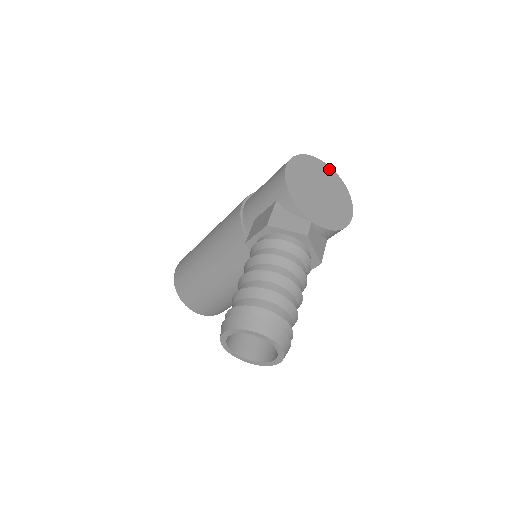
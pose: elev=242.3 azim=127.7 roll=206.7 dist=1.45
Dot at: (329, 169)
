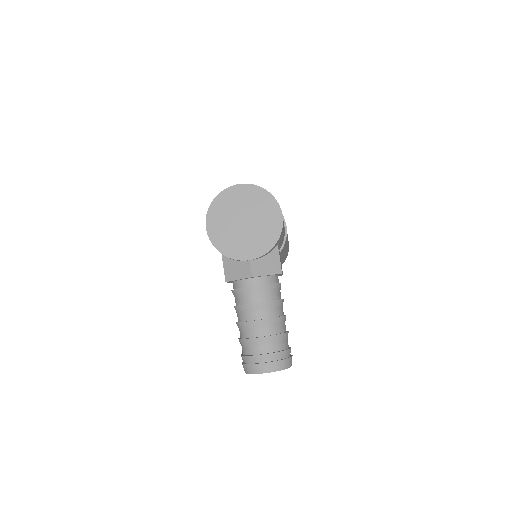
Dot at: (241, 188)
